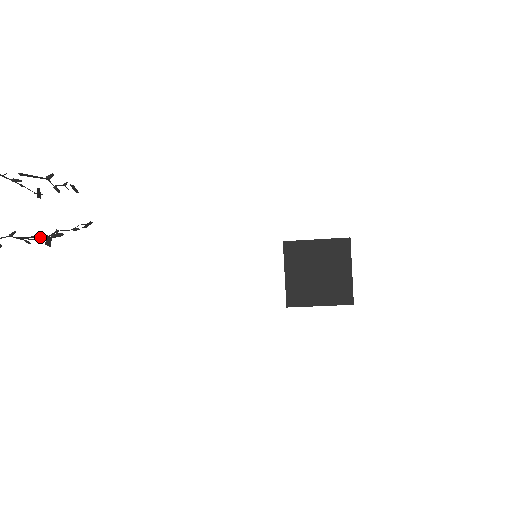
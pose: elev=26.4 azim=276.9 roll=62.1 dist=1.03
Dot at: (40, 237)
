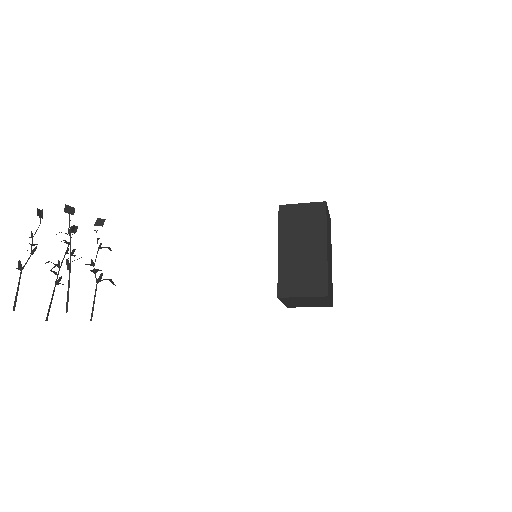
Dot at: (95, 295)
